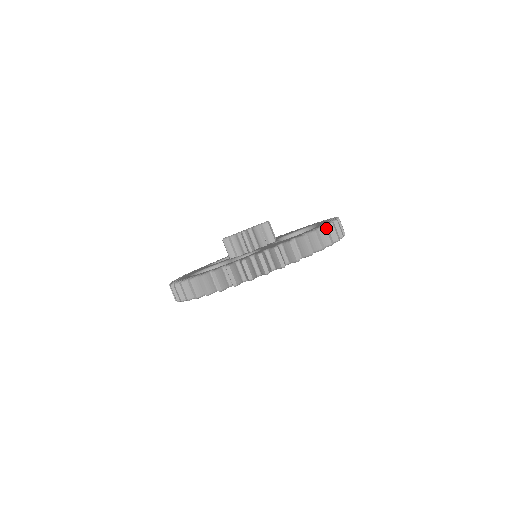
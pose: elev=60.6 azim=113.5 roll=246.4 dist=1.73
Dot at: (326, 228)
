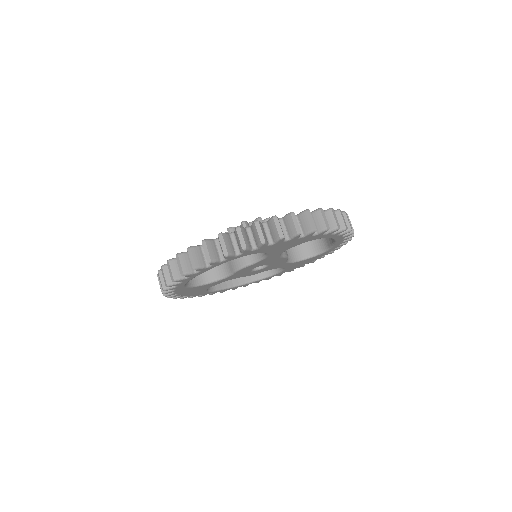
Dot at: (332, 210)
